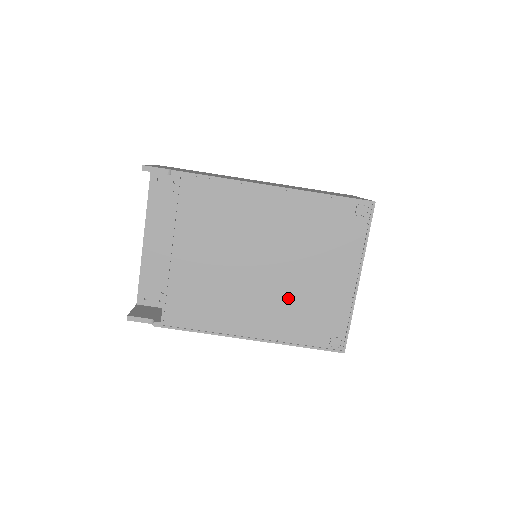
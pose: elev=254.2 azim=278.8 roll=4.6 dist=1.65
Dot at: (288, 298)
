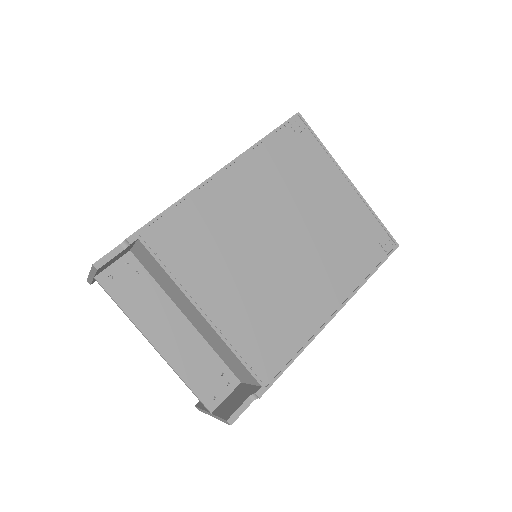
Dot at: (324, 247)
